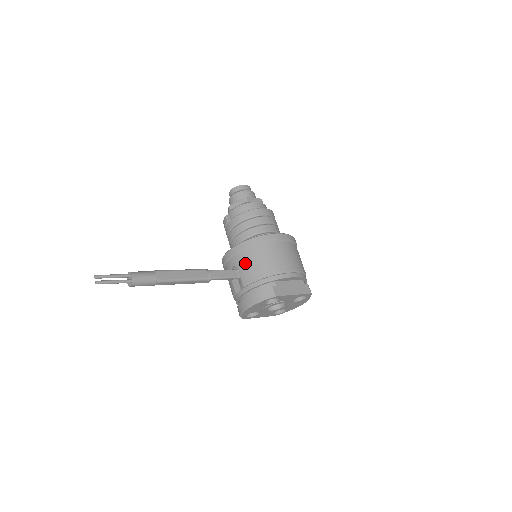
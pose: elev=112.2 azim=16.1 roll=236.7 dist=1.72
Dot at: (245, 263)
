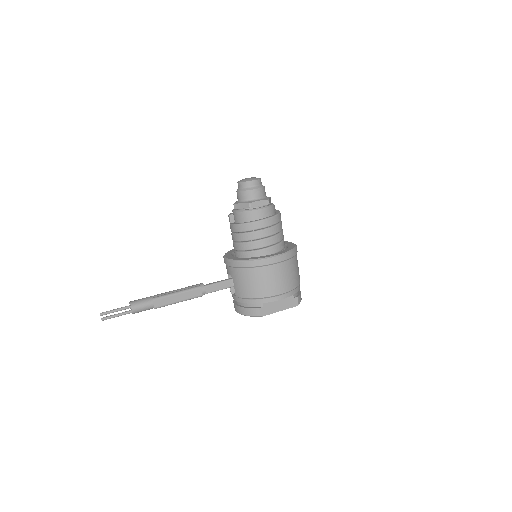
Dot at: (238, 280)
